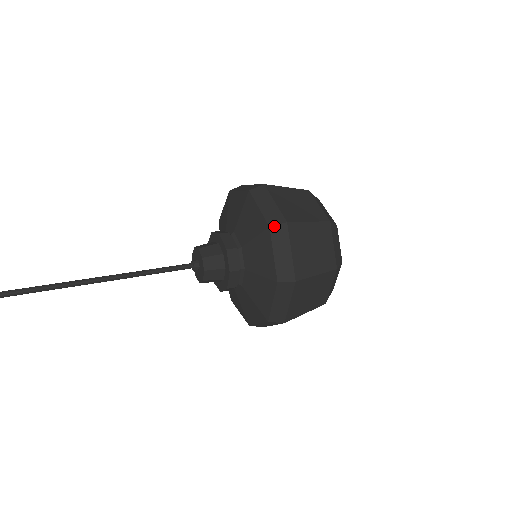
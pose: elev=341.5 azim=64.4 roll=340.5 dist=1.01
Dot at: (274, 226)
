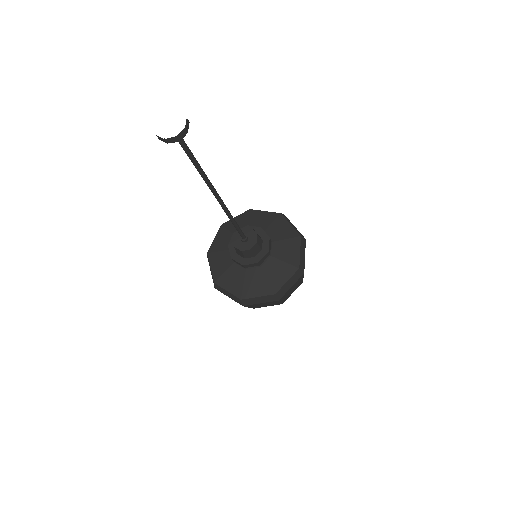
Dot at: (282, 214)
